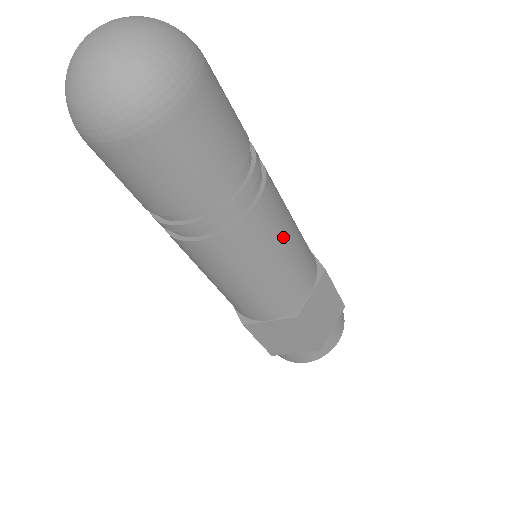
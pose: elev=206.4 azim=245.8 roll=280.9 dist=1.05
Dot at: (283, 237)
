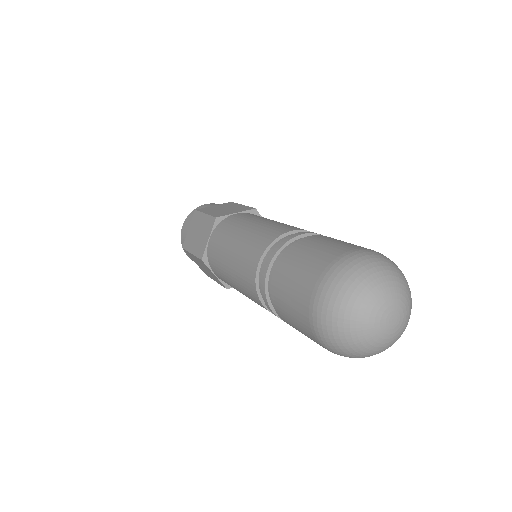
Dot at: occluded
